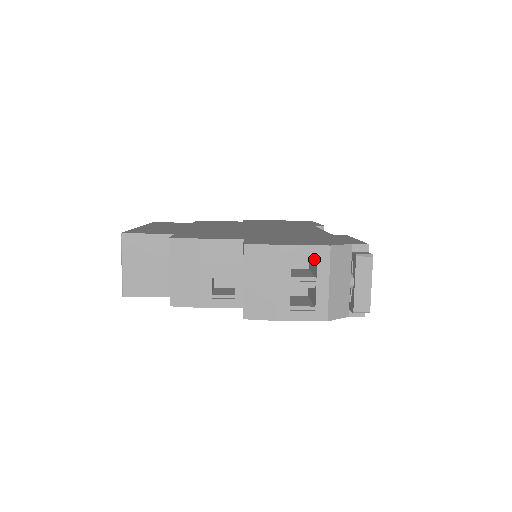
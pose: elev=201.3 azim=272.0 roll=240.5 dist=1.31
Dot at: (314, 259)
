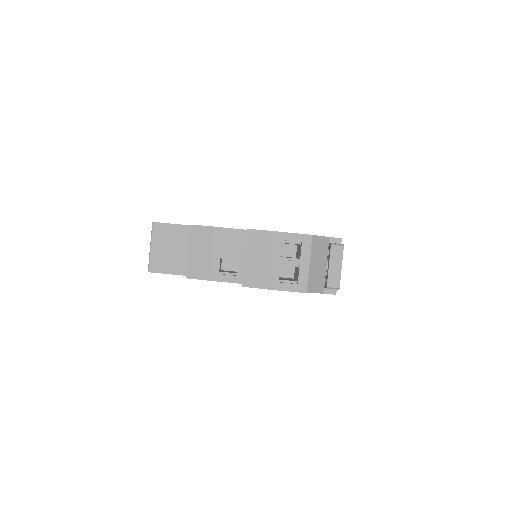
Dot at: (300, 246)
